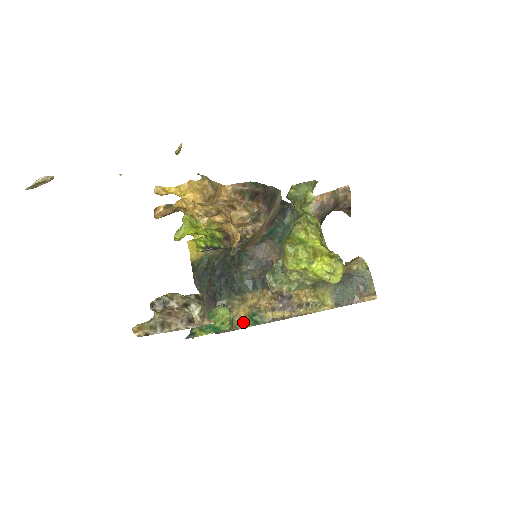
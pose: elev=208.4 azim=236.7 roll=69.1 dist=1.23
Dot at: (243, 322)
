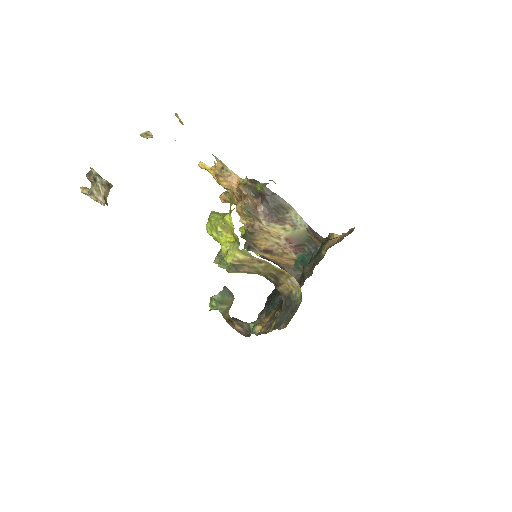
Dot at: occluded
